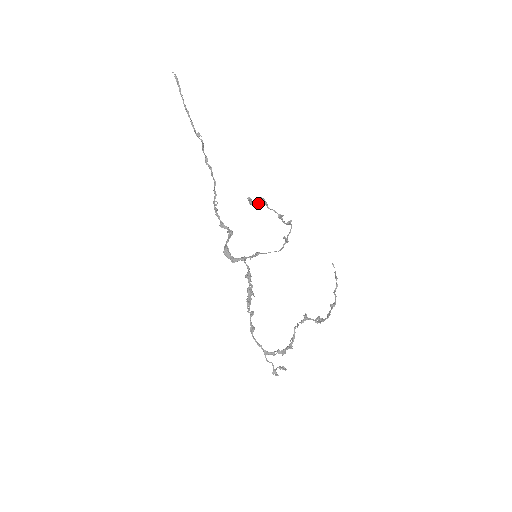
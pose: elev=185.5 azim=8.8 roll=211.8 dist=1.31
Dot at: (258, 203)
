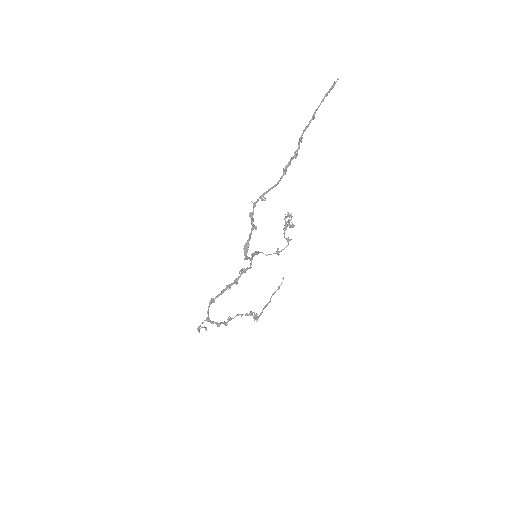
Dot at: (289, 222)
